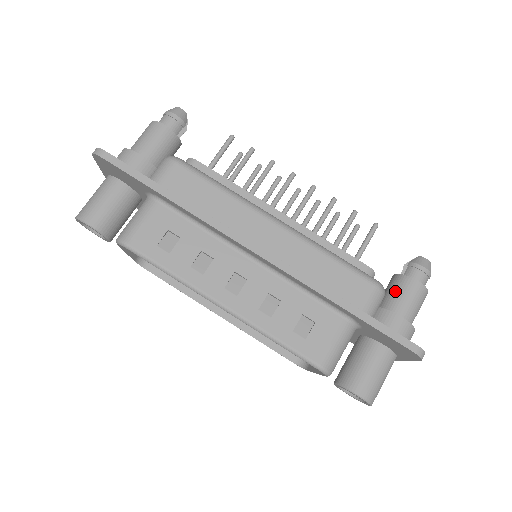
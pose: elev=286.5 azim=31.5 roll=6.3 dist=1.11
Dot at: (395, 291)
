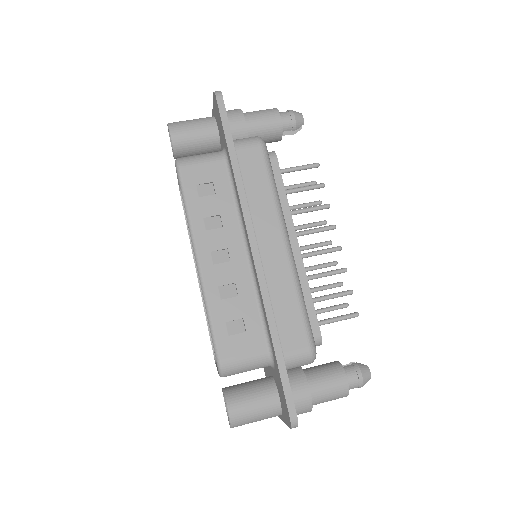
Dot at: (325, 370)
